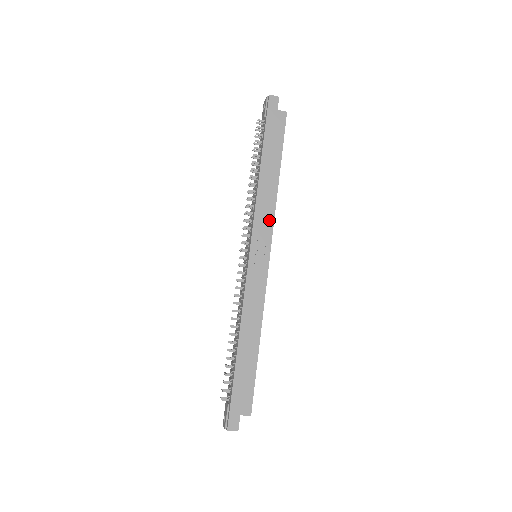
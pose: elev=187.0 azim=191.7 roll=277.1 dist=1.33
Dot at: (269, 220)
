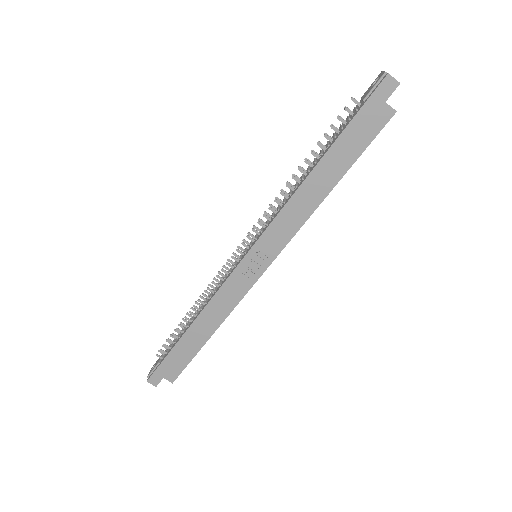
Dot at: (287, 234)
